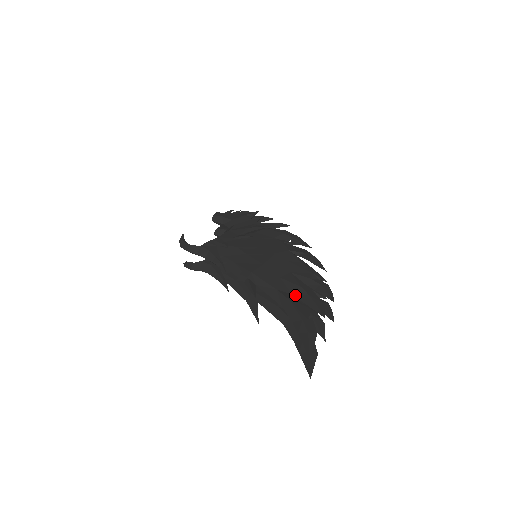
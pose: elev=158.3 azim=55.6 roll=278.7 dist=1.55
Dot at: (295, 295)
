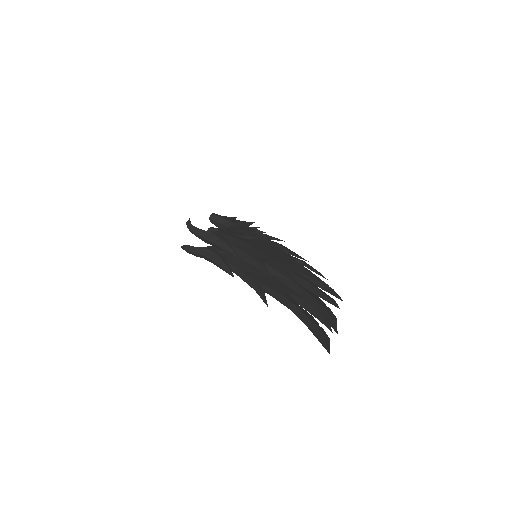
Dot at: (307, 289)
